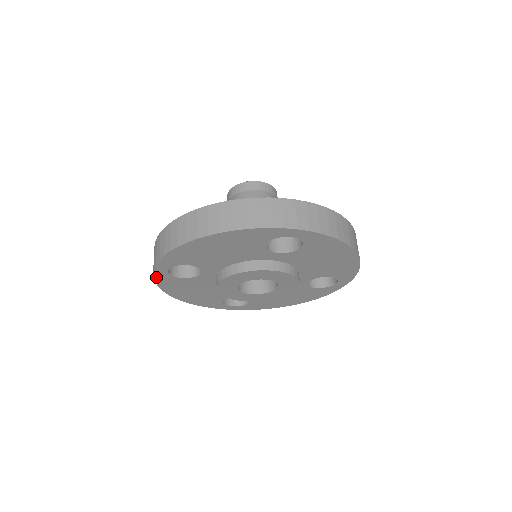
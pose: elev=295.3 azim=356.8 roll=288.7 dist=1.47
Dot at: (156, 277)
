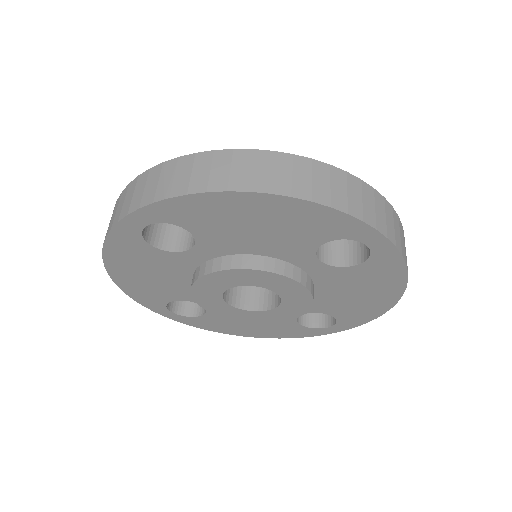
Dot at: (116, 229)
